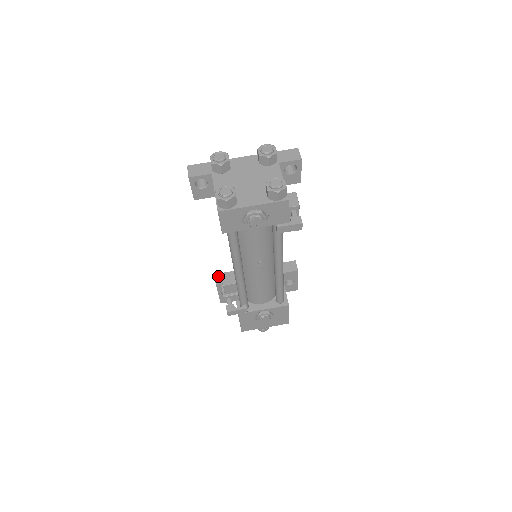
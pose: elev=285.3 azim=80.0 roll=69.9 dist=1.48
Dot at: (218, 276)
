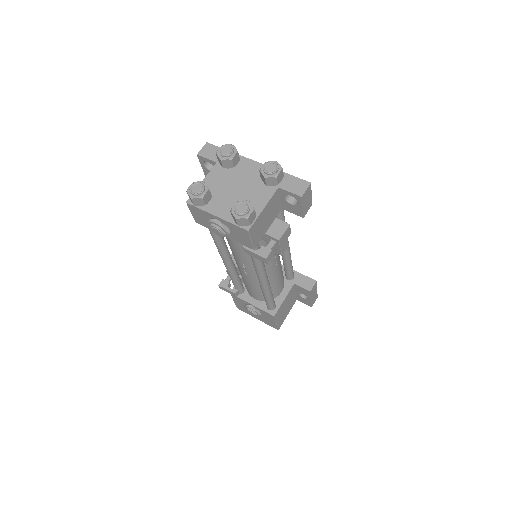
Dot at: occluded
